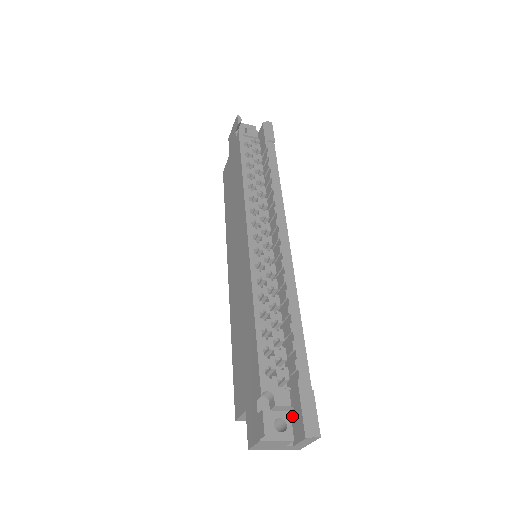
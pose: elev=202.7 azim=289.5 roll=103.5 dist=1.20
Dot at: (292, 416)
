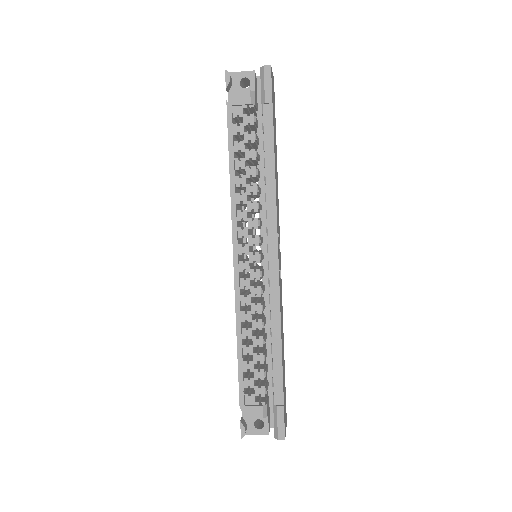
Dot at: occluded
